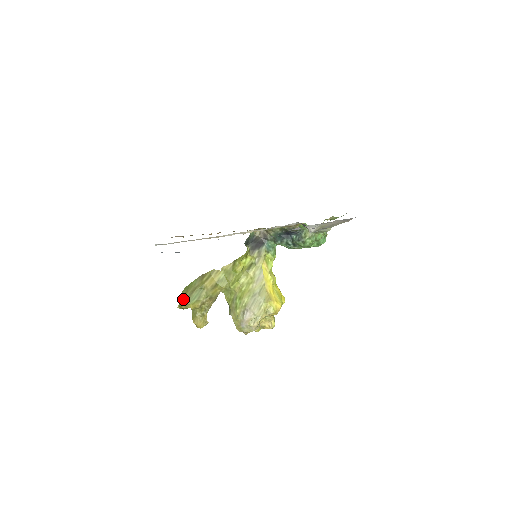
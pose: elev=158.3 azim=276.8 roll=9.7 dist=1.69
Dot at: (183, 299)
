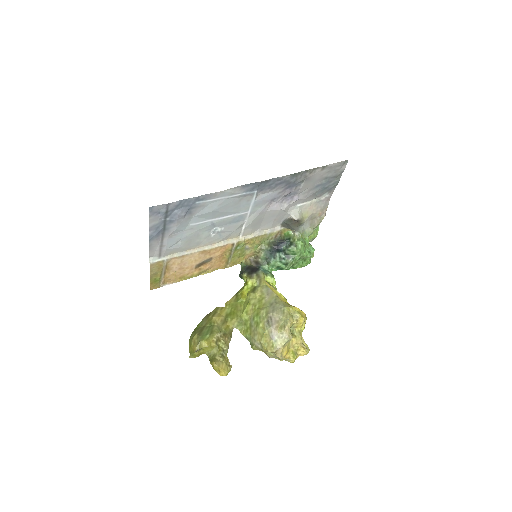
Dot at: (193, 340)
